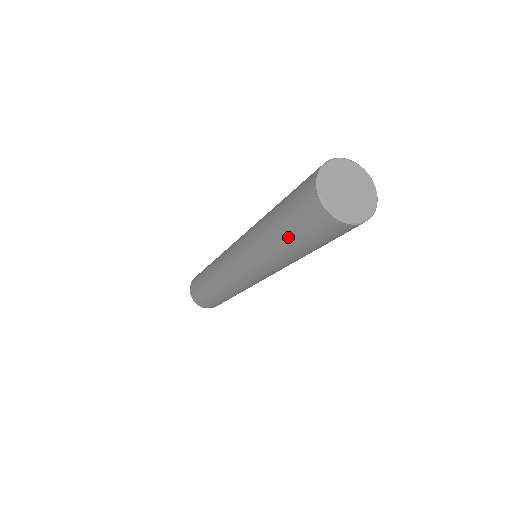
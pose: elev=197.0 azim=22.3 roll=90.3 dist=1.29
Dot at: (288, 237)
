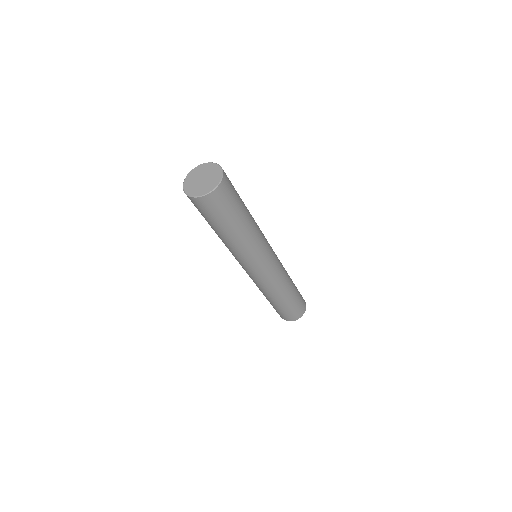
Dot at: (212, 226)
